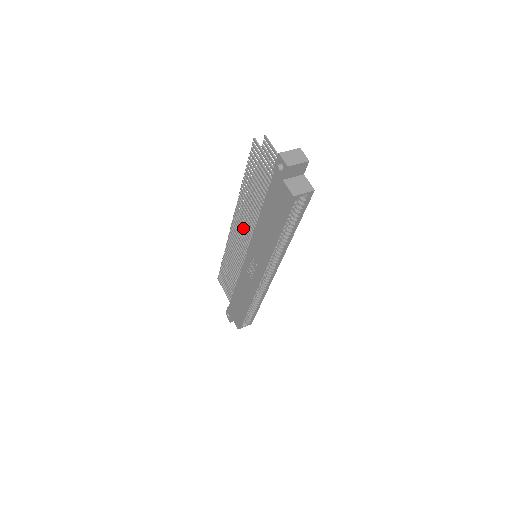
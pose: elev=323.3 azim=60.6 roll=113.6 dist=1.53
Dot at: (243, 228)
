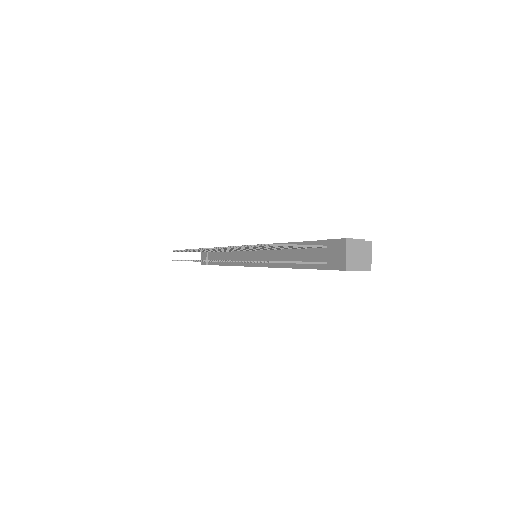
Dot at: occluded
